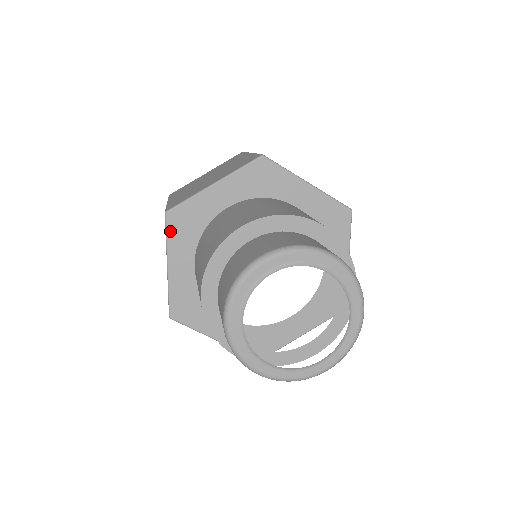
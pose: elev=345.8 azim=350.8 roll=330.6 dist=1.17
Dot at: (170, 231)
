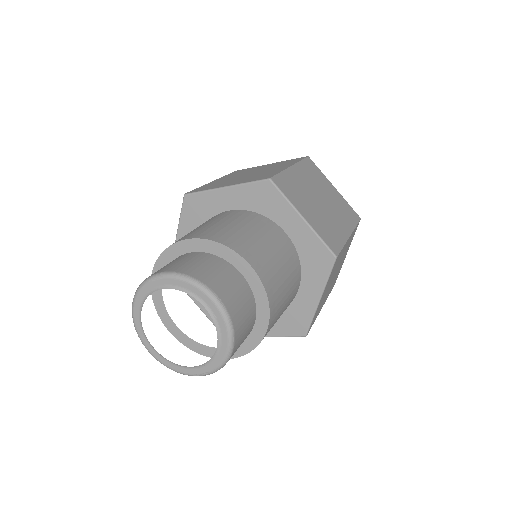
Dot at: occluded
